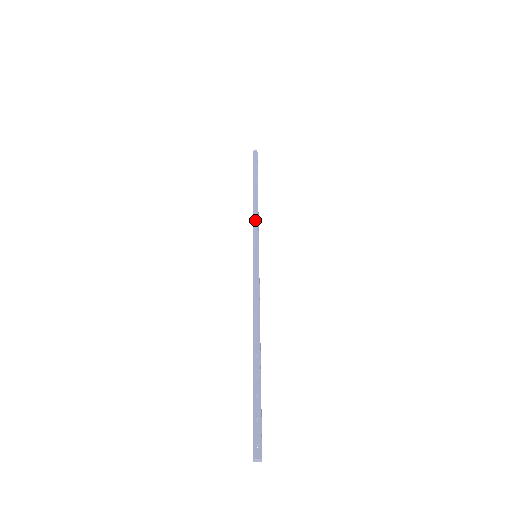
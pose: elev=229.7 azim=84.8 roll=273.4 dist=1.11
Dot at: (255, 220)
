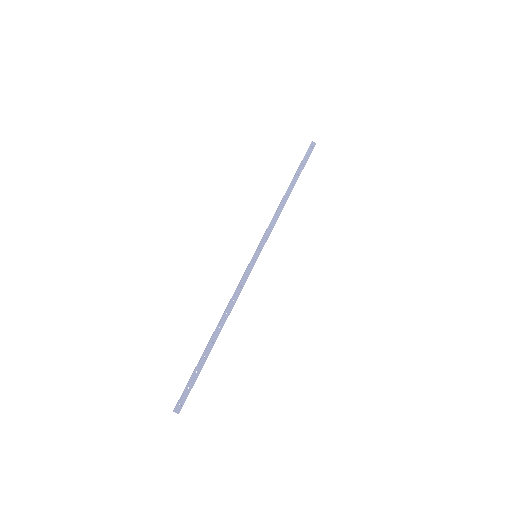
Dot at: (274, 221)
